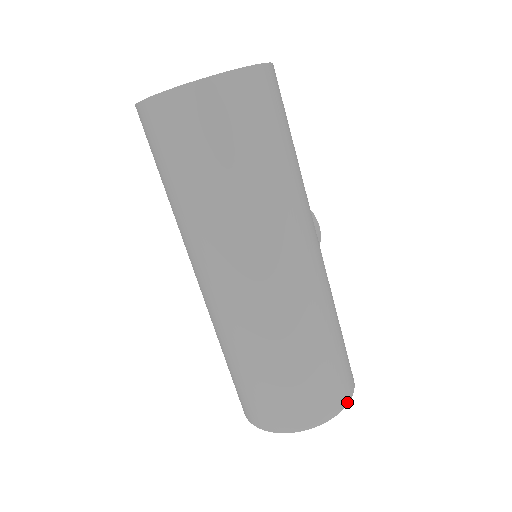
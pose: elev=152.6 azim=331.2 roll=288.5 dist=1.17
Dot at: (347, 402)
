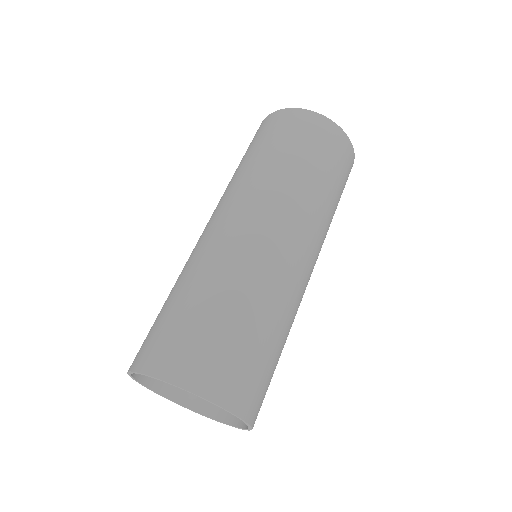
Dot at: (252, 424)
